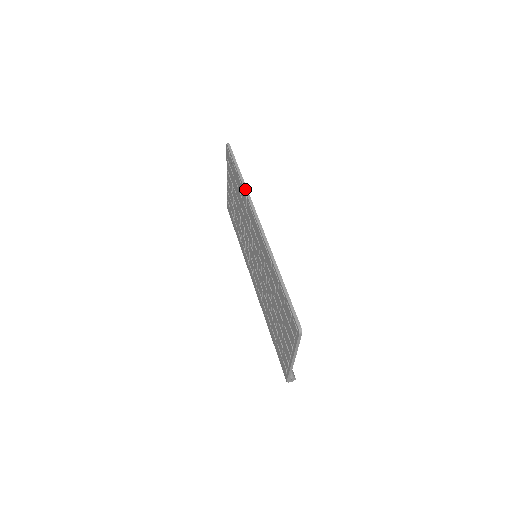
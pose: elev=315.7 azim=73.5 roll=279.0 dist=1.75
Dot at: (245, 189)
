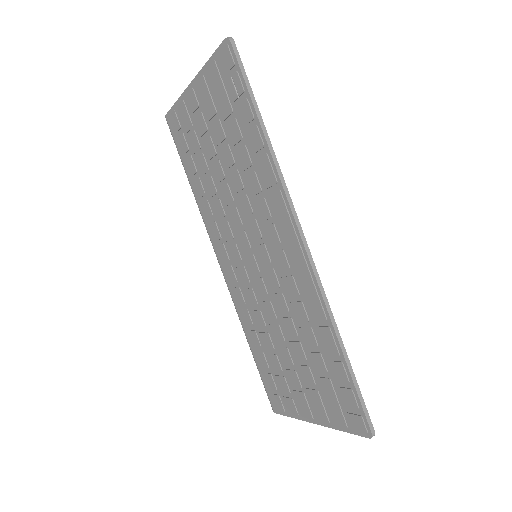
Dot at: (276, 165)
